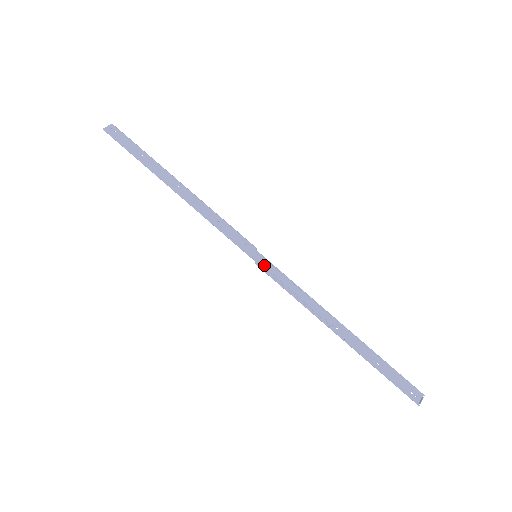
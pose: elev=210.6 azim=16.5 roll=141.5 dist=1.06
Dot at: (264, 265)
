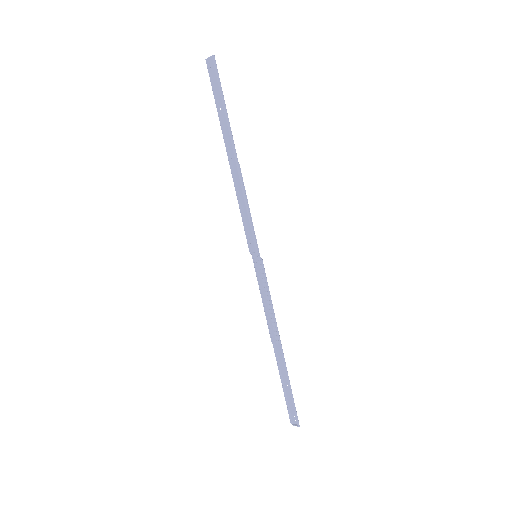
Dot at: (256, 267)
